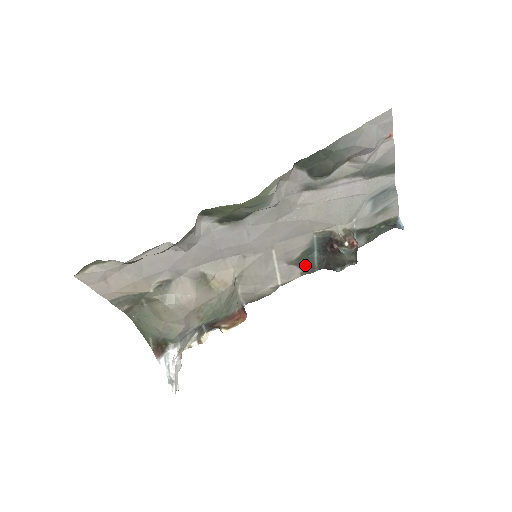
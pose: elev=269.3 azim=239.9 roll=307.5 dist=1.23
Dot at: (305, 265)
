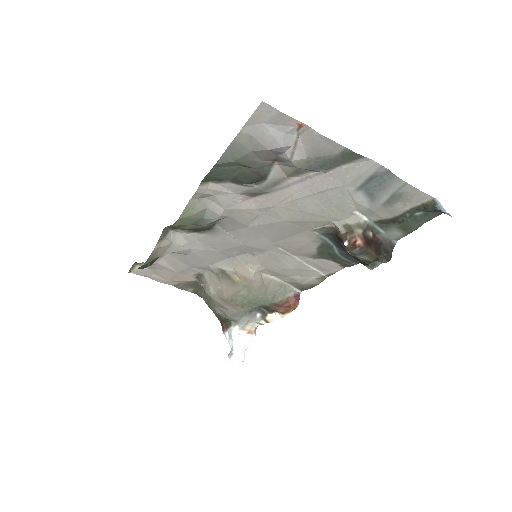
Dot at: (335, 259)
